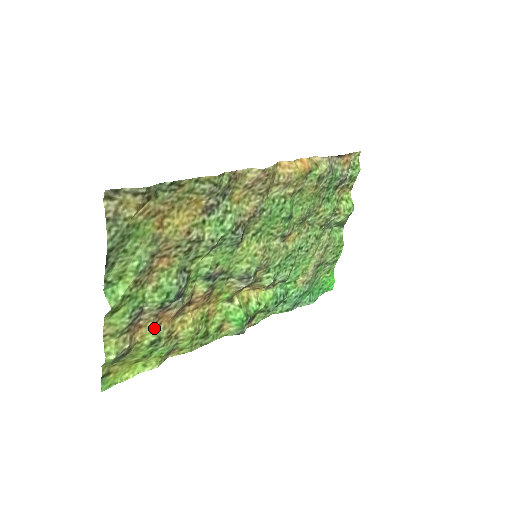
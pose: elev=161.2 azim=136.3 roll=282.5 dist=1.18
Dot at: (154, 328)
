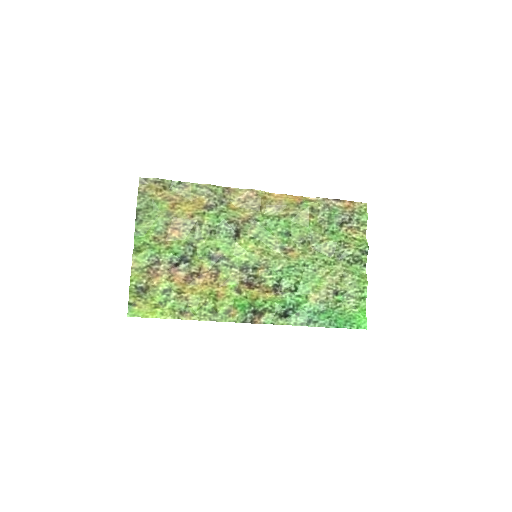
Dot at: (167, 280)
